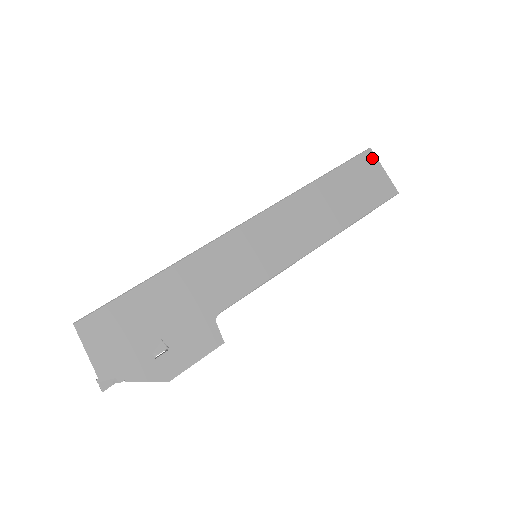
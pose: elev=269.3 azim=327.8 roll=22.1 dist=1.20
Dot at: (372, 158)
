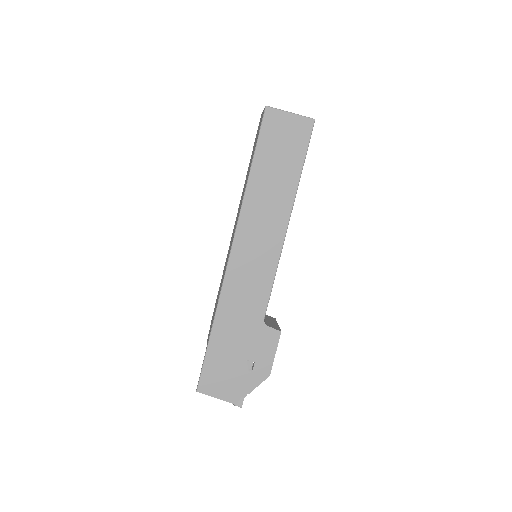
Dot at: (274, 114)
